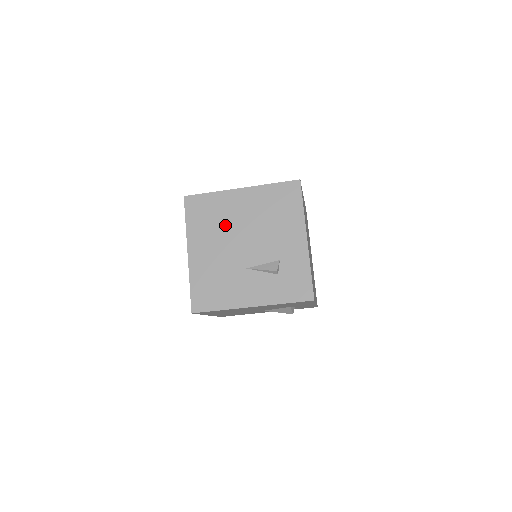
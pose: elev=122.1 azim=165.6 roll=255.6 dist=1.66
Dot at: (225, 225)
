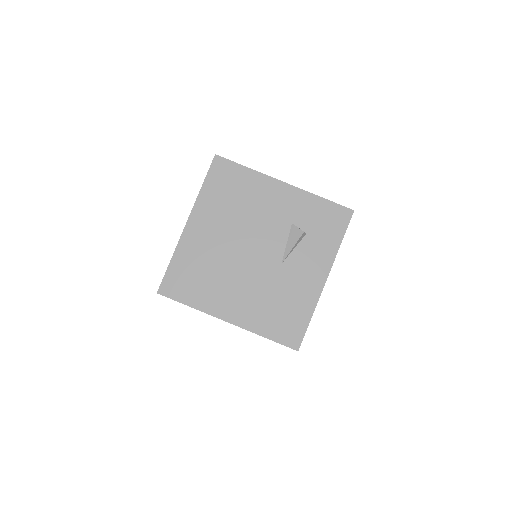
Dot at: (219, 263)
